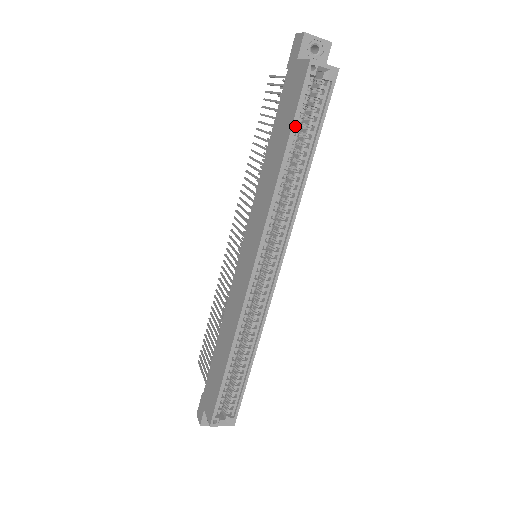
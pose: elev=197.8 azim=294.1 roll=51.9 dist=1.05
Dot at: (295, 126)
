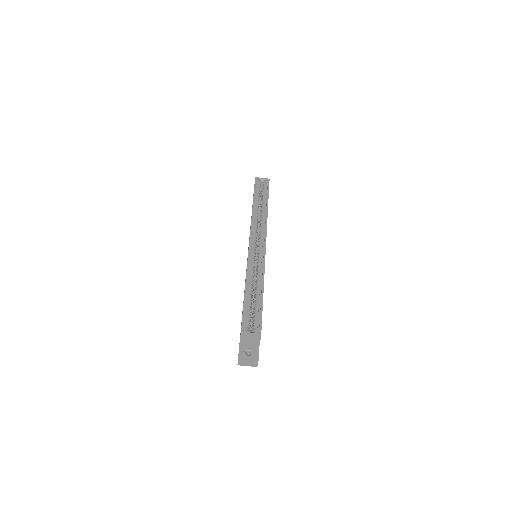
Dot at: (256, 195)
